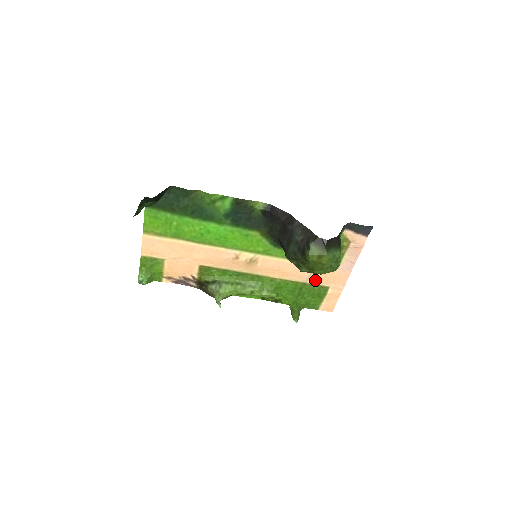
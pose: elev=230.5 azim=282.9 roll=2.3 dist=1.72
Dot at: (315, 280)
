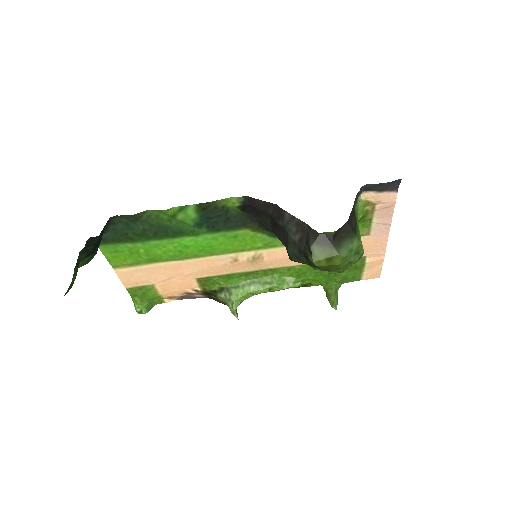
Dot at: occluded
